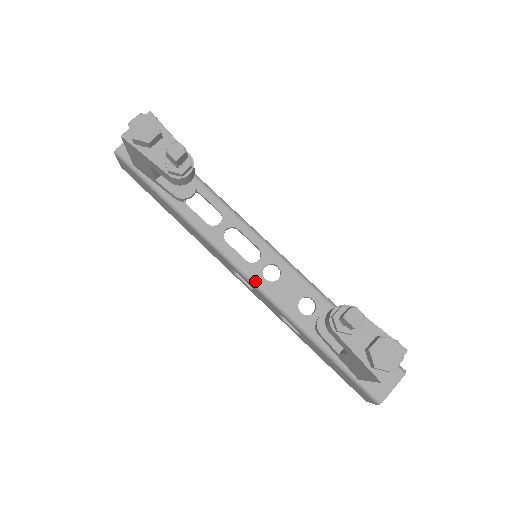
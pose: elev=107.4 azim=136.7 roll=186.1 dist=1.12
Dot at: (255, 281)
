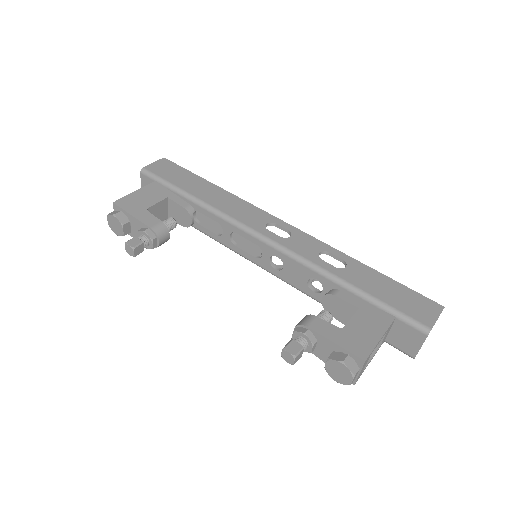
Dot at: (270, 272)
